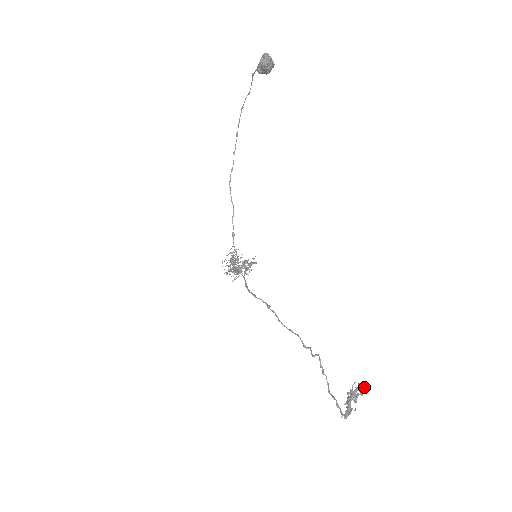
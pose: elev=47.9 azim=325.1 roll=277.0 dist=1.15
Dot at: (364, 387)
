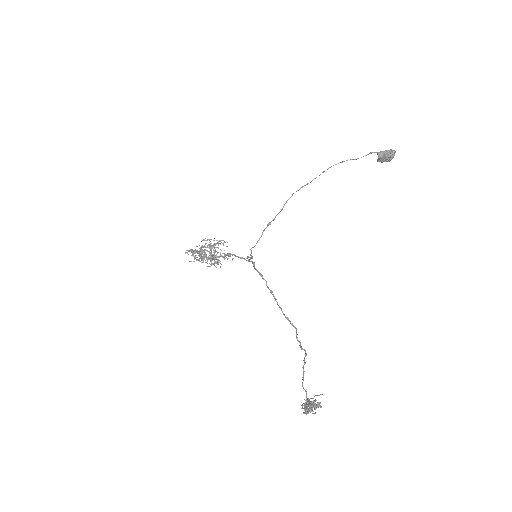
Dot at: (319, 405)
